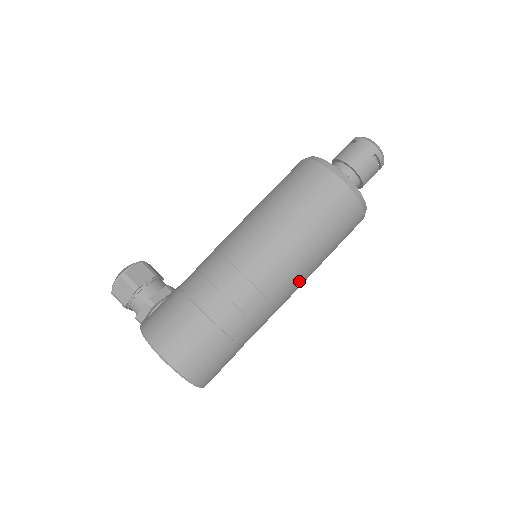
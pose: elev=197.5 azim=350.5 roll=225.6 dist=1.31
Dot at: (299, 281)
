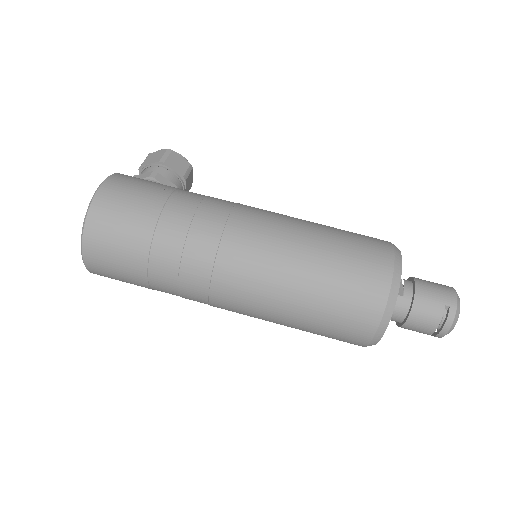
Dot at: (255, 292)
